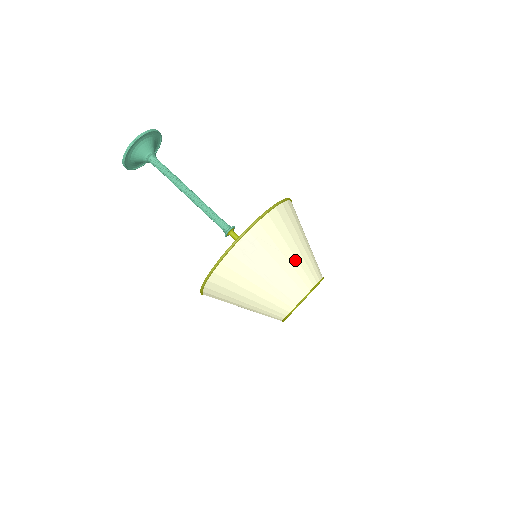
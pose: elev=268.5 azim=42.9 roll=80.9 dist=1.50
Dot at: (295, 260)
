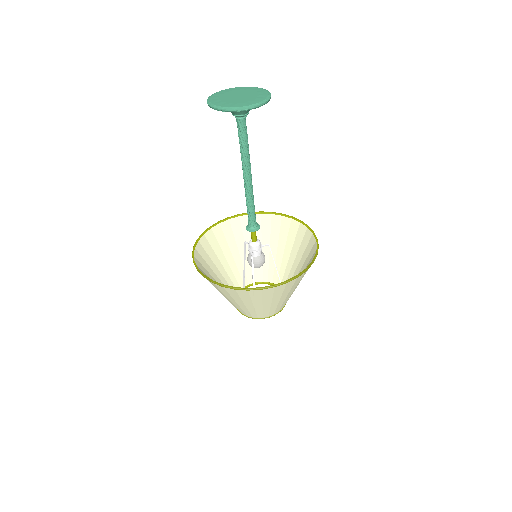
Dot at: (283, 301)
